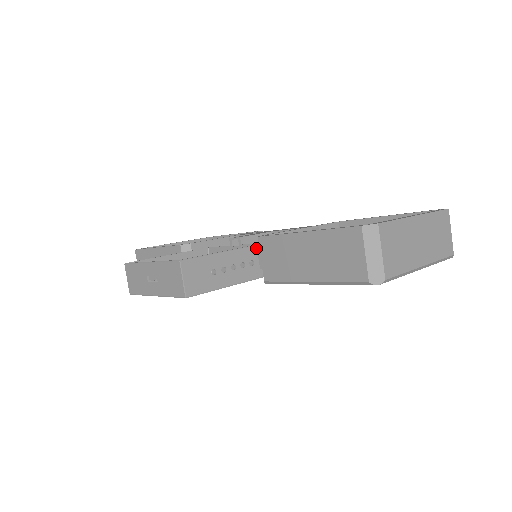
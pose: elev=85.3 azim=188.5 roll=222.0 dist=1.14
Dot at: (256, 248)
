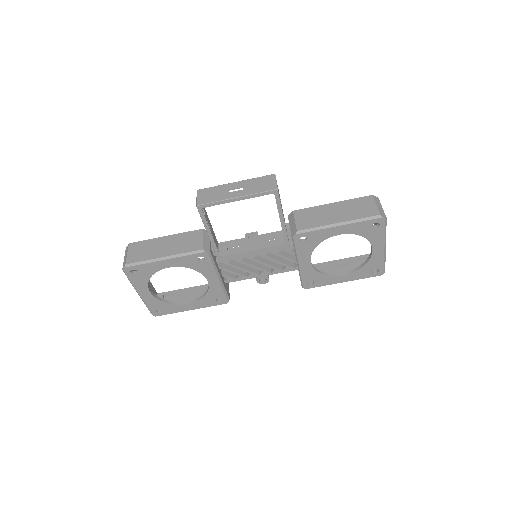
Dot at: occluded
